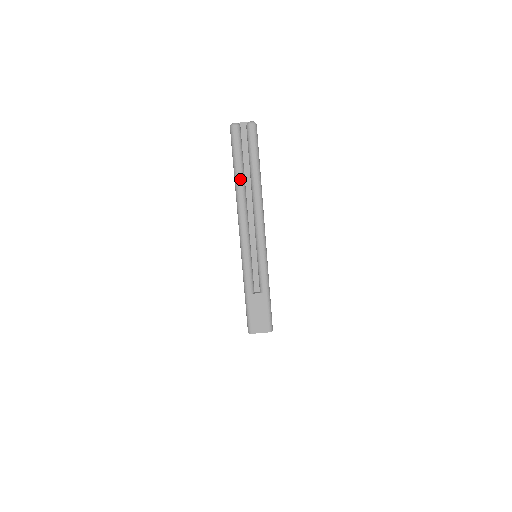
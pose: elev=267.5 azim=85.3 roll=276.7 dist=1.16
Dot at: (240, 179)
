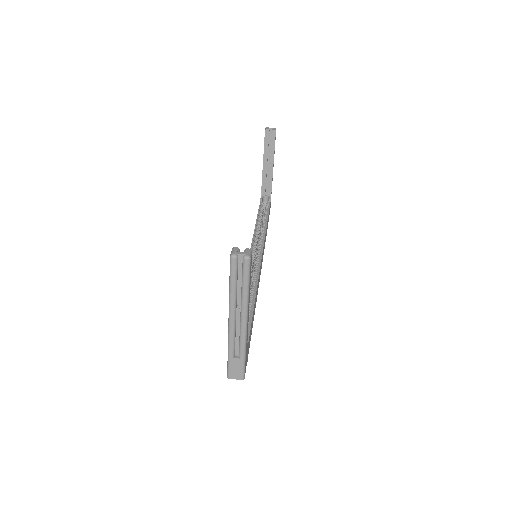
Dot at: (233, 291)
